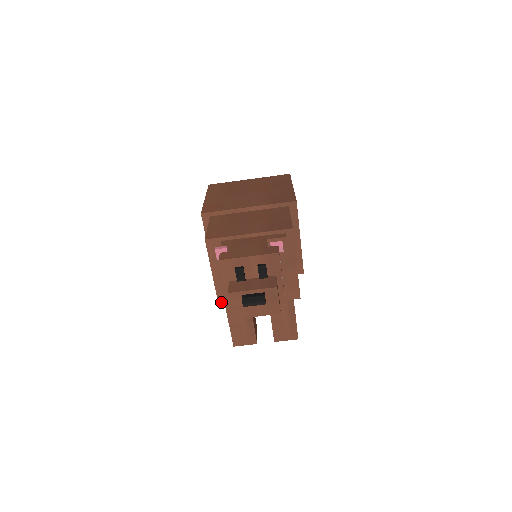
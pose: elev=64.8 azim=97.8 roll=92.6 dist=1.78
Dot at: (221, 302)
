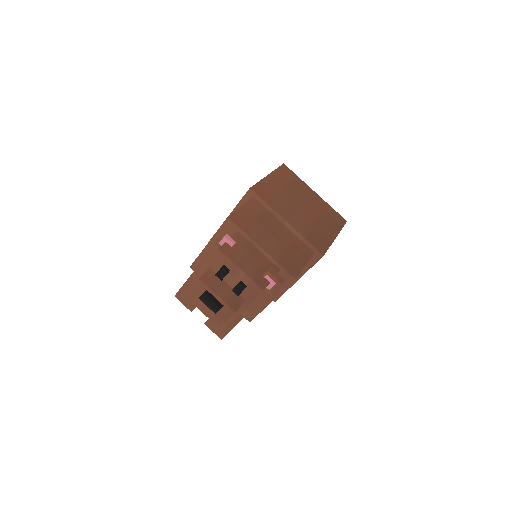
Dot at: (195, 265)
